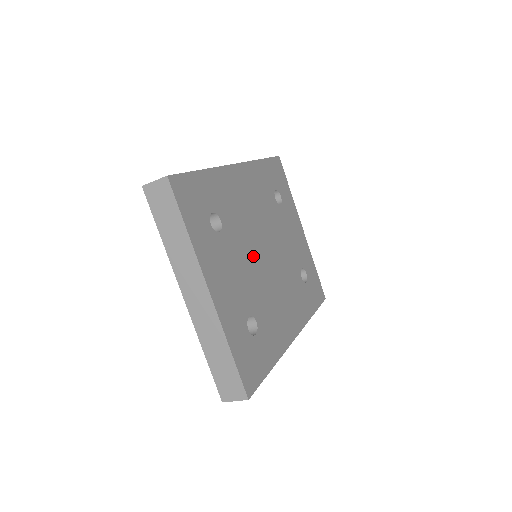
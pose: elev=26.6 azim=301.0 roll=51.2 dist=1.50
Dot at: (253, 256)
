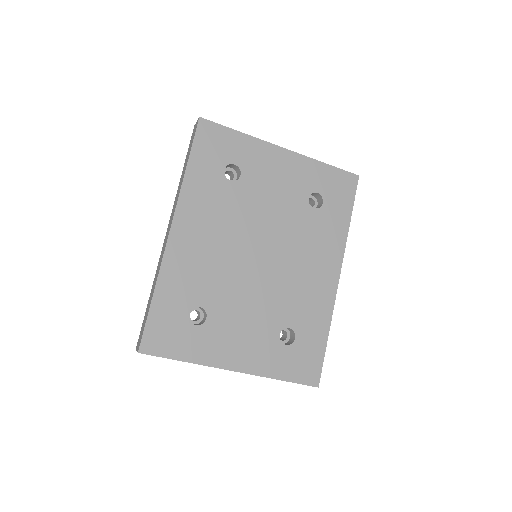
Dot at: (249, 282)
